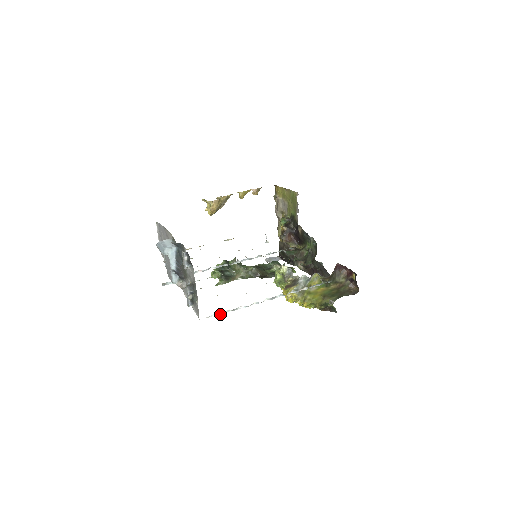
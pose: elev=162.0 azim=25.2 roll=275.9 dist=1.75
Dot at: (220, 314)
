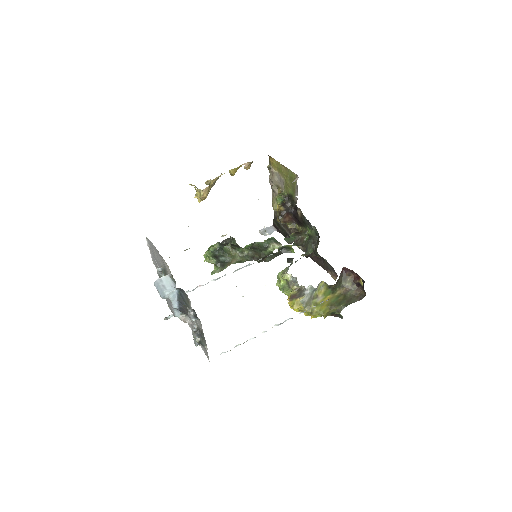
Dot at: occluded
